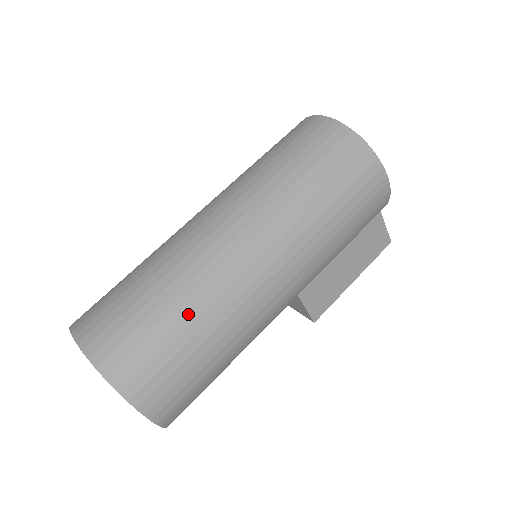
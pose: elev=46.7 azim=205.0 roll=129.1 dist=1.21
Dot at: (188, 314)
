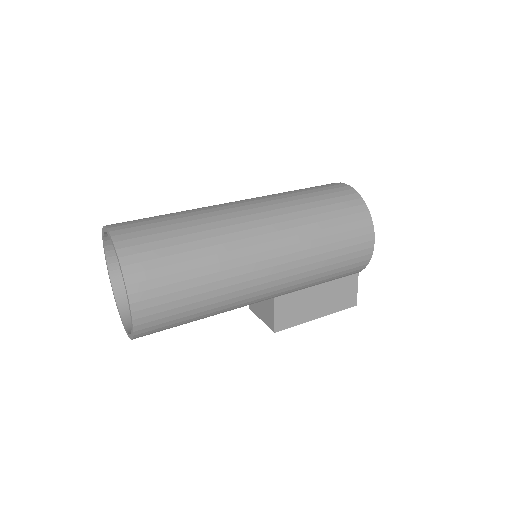
Dot at: (199, 250)
